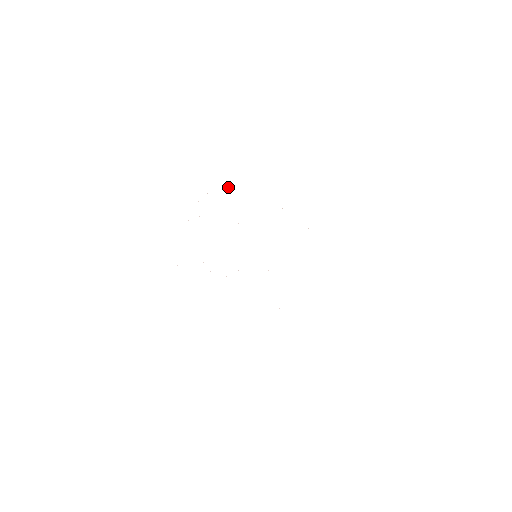
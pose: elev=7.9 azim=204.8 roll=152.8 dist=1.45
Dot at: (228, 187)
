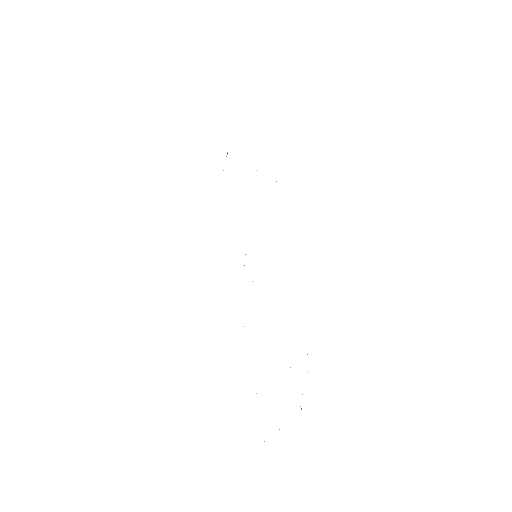
Dot at: occluded
